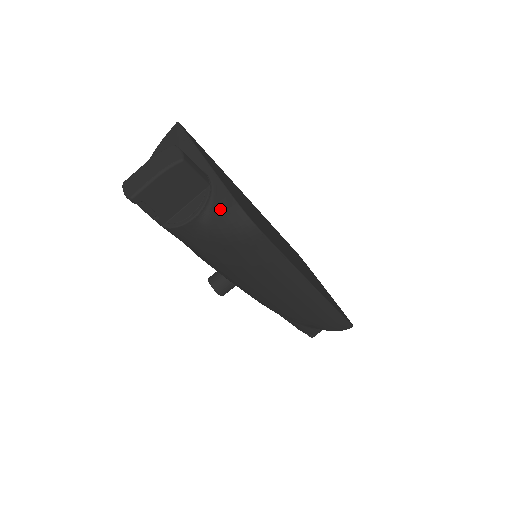
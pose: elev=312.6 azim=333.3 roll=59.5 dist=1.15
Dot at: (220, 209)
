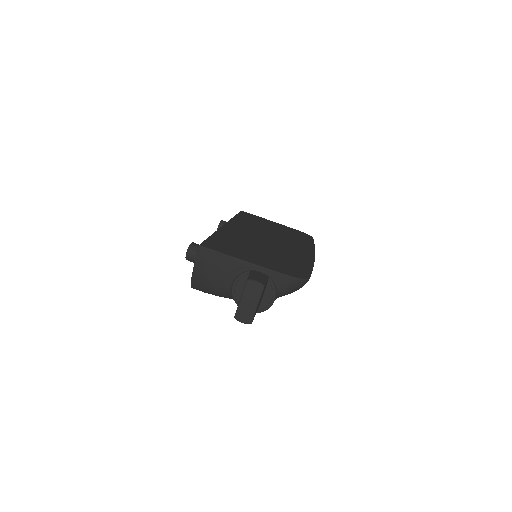
Dot at: (285, 285)
